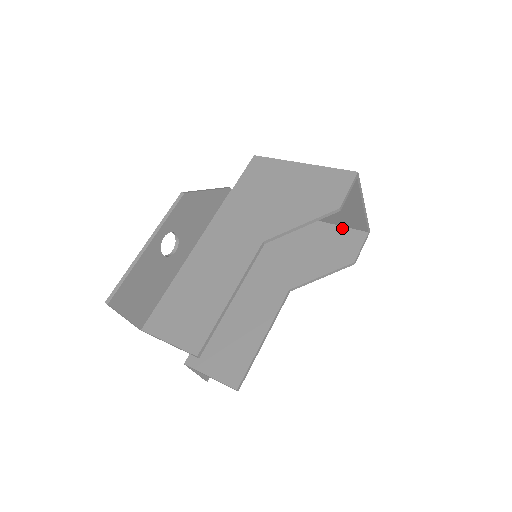
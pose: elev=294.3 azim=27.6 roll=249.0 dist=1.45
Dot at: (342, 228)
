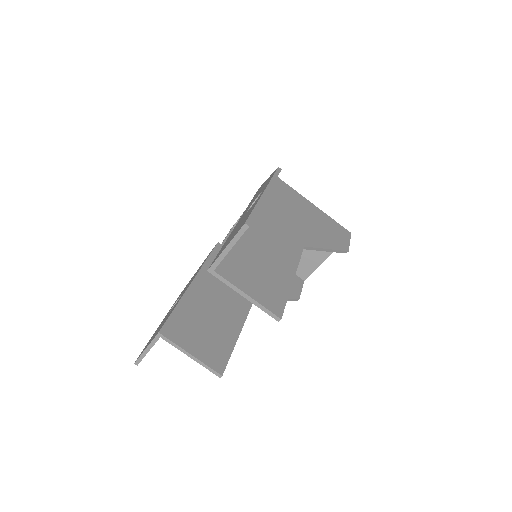
Dot at: occluded
